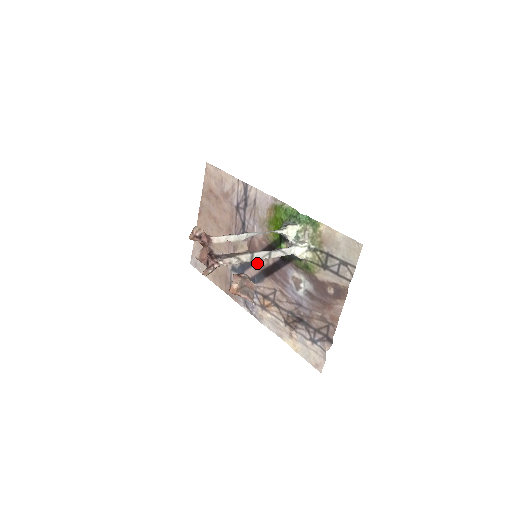
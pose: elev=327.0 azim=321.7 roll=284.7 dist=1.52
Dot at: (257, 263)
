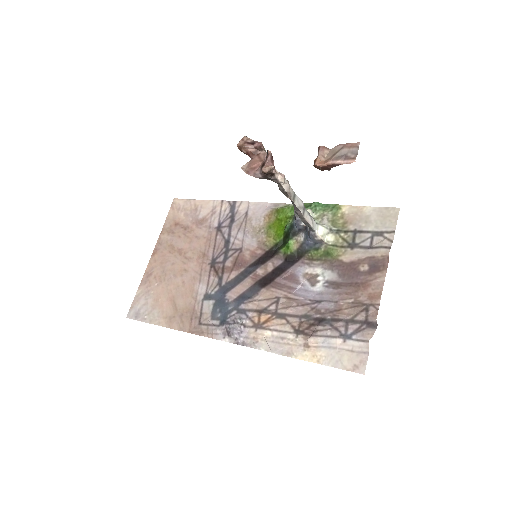
Dot at: (248, 277)
